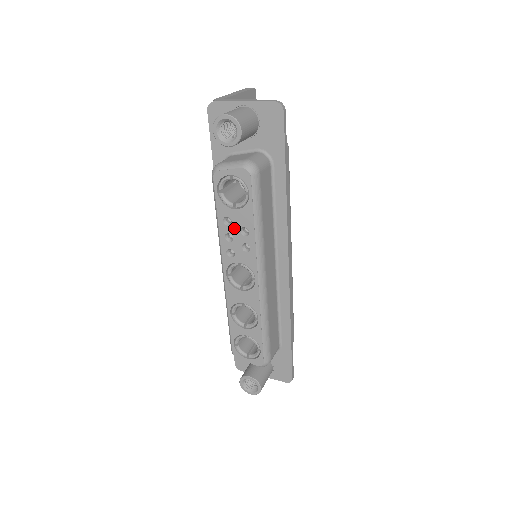
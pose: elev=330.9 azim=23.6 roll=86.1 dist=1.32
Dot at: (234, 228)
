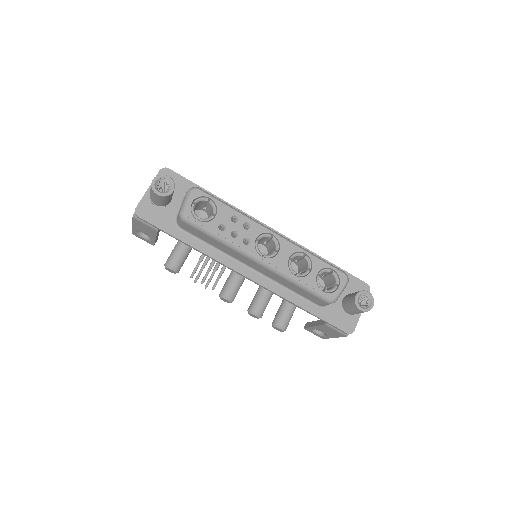
Dot at: (229, 225)
